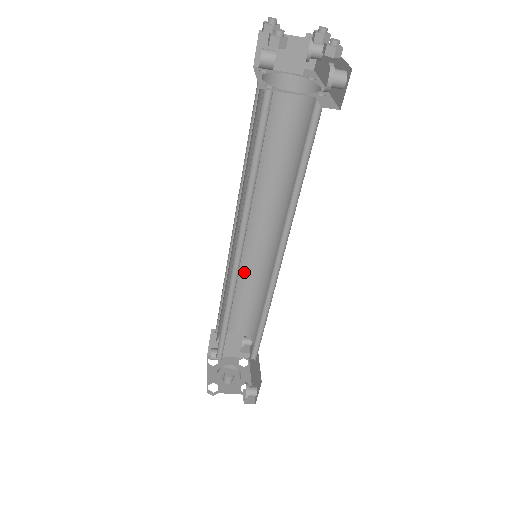
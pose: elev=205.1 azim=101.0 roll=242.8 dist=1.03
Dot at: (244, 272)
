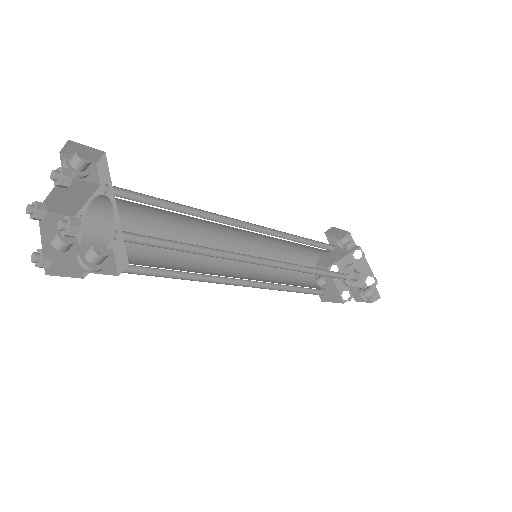
Dot at: (272, 244)
